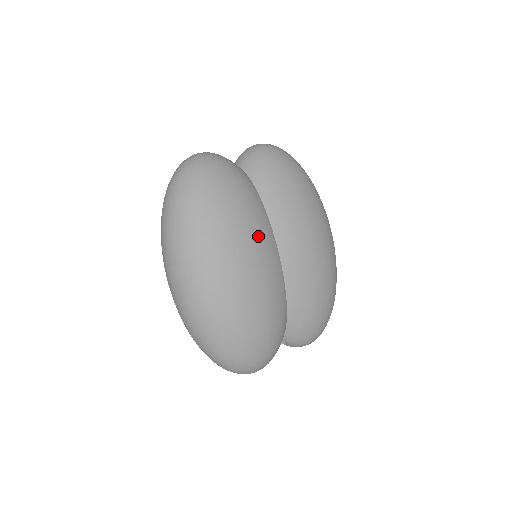
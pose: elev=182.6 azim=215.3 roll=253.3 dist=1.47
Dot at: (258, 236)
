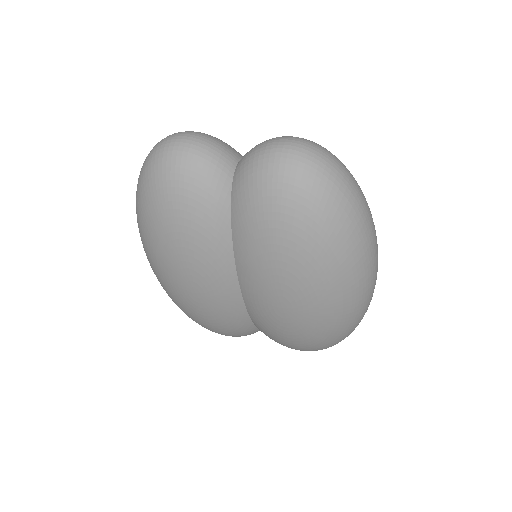
Dot at: (204, 273)
